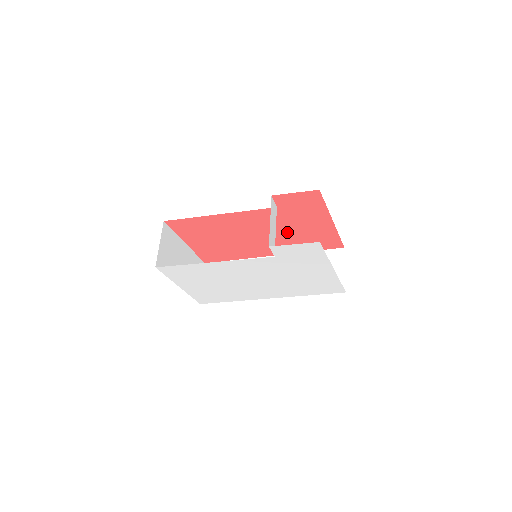
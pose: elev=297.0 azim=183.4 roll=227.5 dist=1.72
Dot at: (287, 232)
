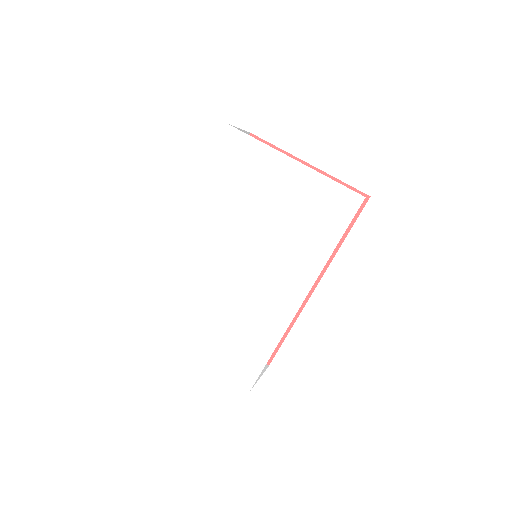
Dot at: occluded
